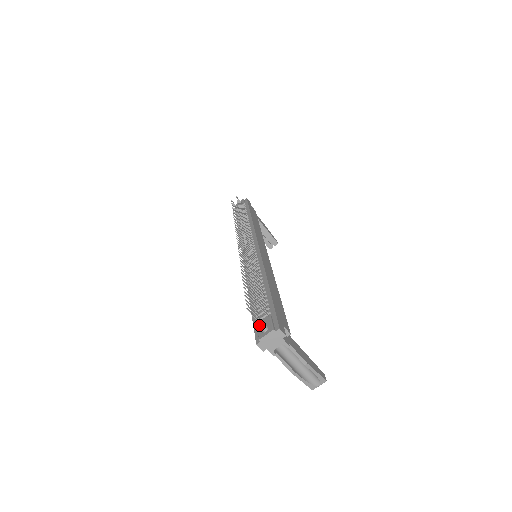
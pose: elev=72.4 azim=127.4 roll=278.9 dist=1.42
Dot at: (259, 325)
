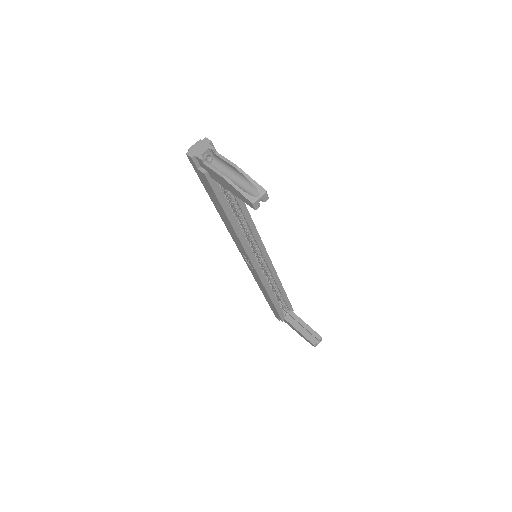
Dot at: occluded
